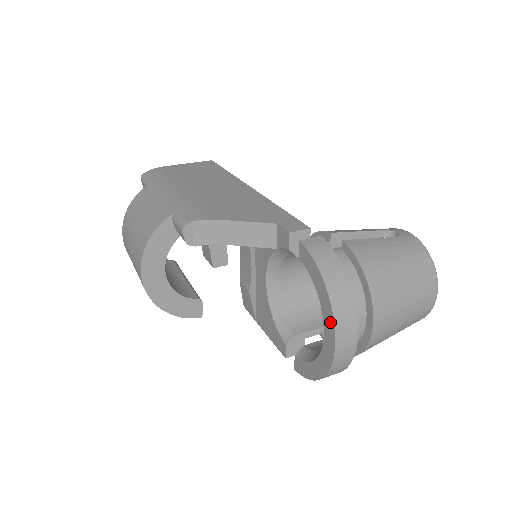
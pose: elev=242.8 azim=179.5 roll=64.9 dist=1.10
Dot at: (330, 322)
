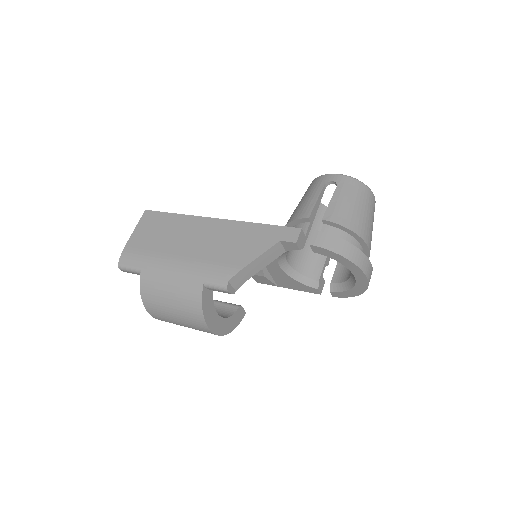
Dot at: (359, 272)
